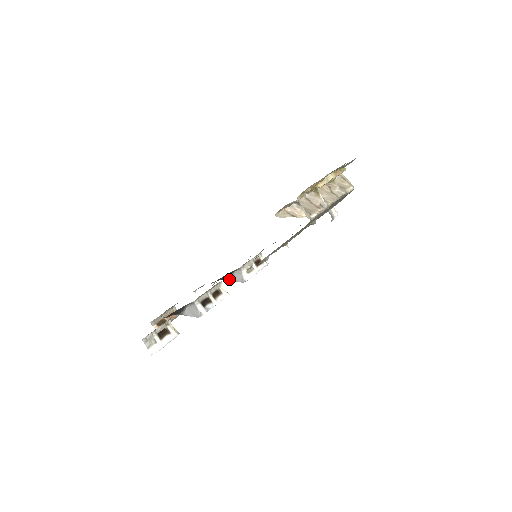
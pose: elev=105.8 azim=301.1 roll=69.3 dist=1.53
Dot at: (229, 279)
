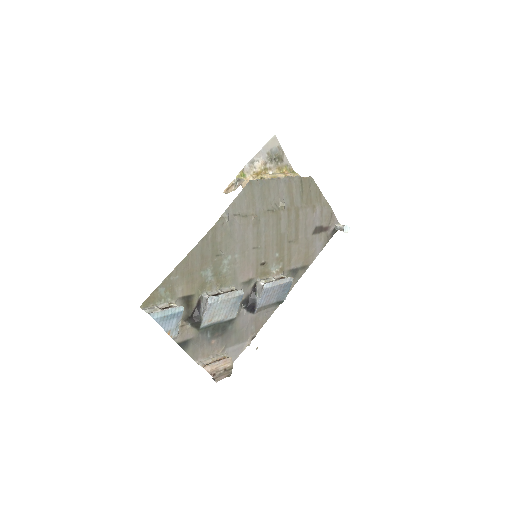
Dot at: (257, 300)
